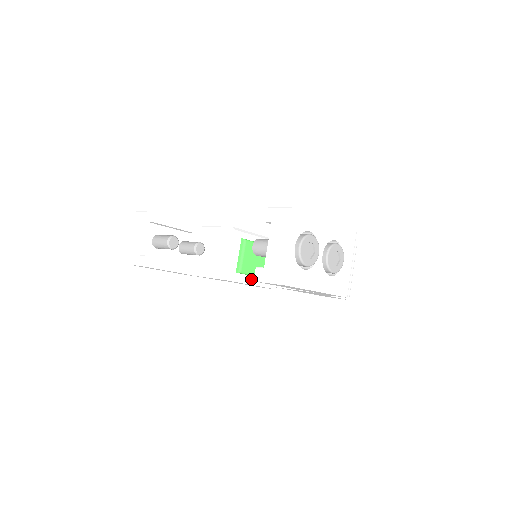
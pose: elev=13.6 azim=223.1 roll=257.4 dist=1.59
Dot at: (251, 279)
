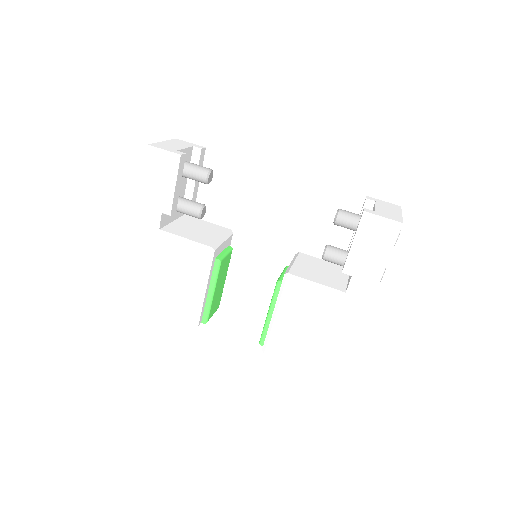
Dot at: (208, 283)
